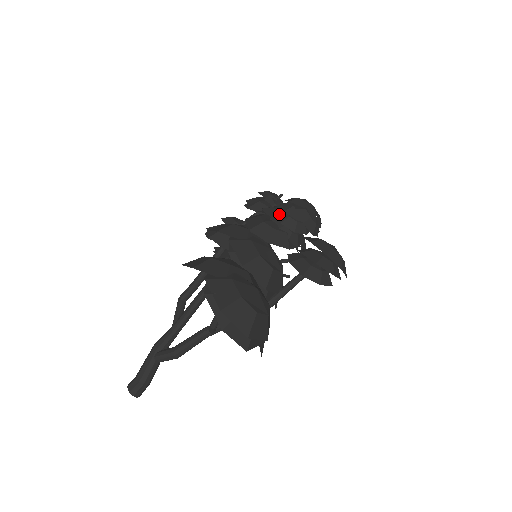
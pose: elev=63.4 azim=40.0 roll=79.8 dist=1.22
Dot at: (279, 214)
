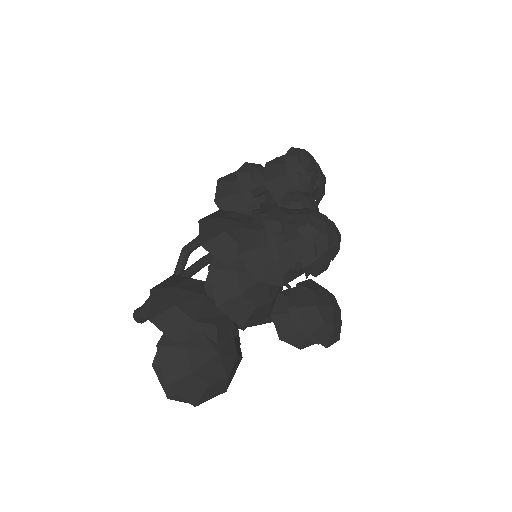
Dot at: (280, 239)
